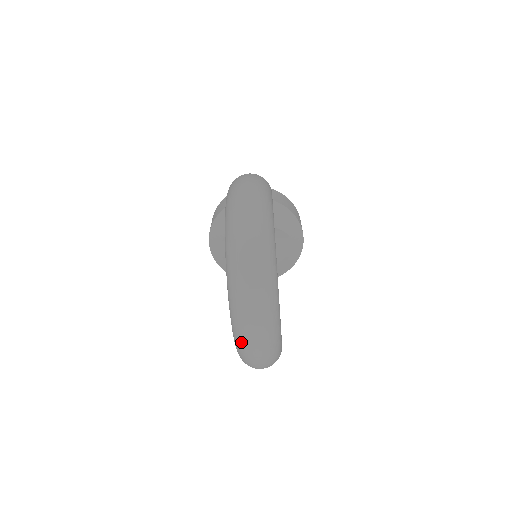
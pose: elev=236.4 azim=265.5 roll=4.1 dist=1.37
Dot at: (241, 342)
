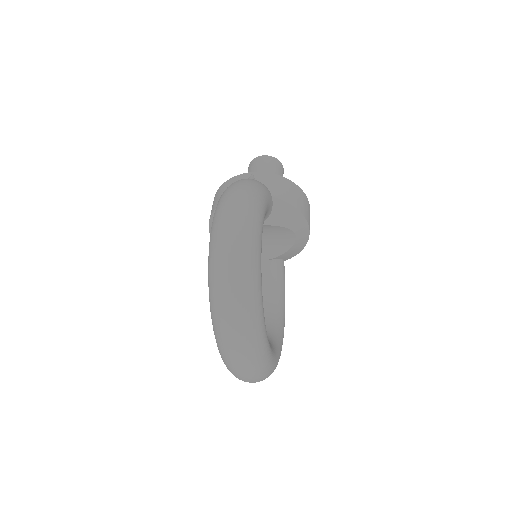
Dot at: (232, 373)
